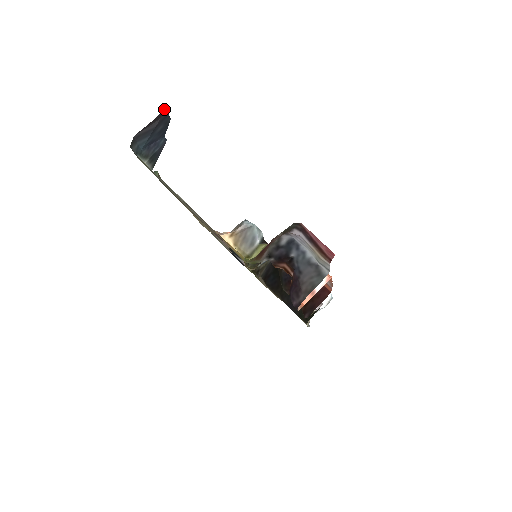
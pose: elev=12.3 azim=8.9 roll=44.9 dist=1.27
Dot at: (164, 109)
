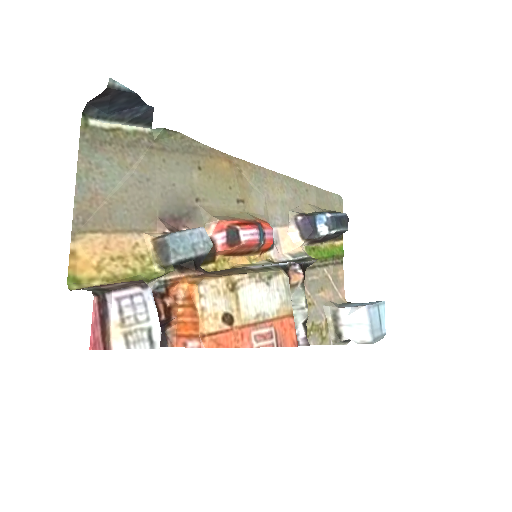
Dot at: (108, 87)
